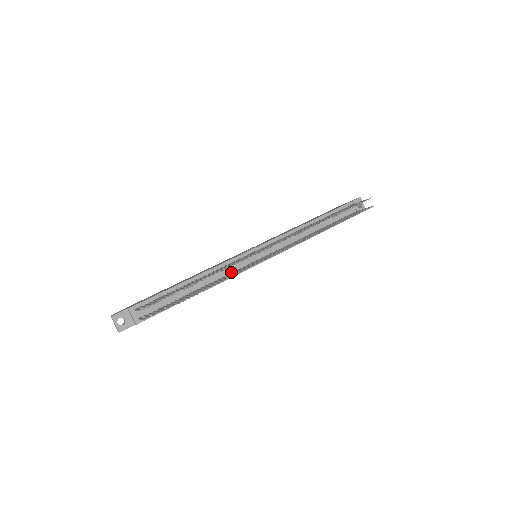
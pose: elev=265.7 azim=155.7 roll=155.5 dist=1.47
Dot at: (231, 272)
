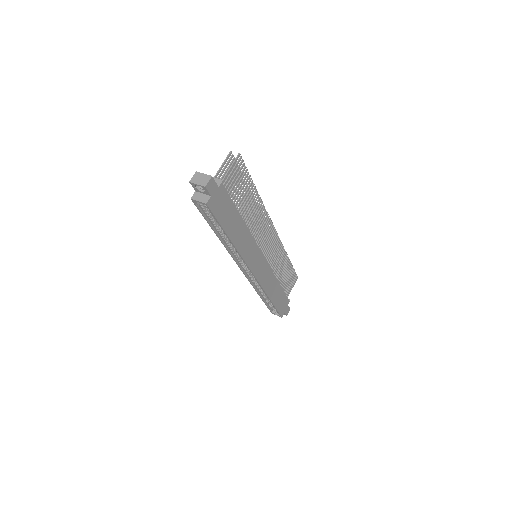
Dot at: occluded
